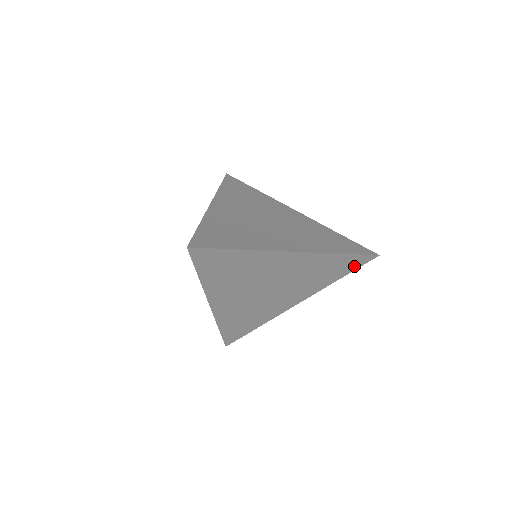
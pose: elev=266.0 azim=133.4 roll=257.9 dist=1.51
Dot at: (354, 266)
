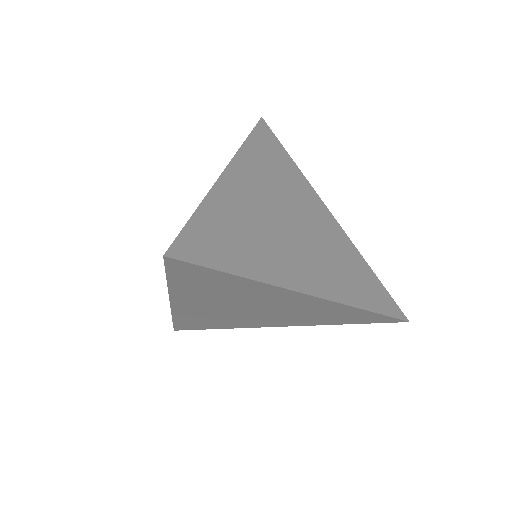
Dot at: (372, 321)
